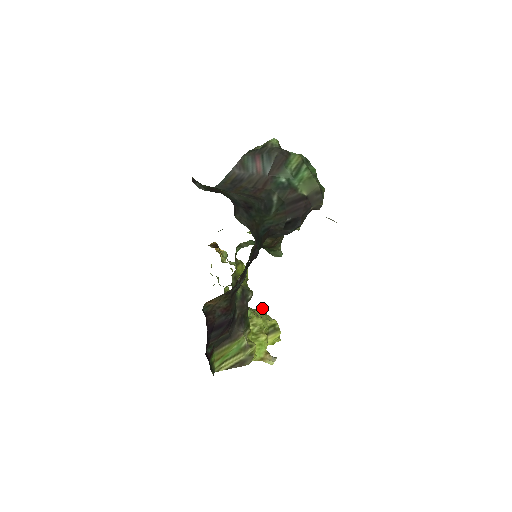
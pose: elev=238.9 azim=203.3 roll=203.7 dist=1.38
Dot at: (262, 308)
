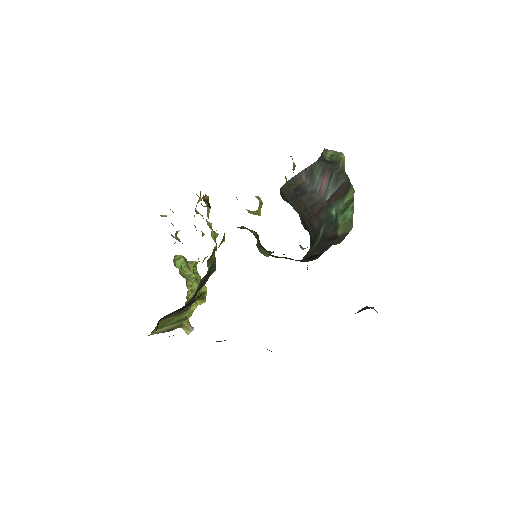
Dot at: occluded
